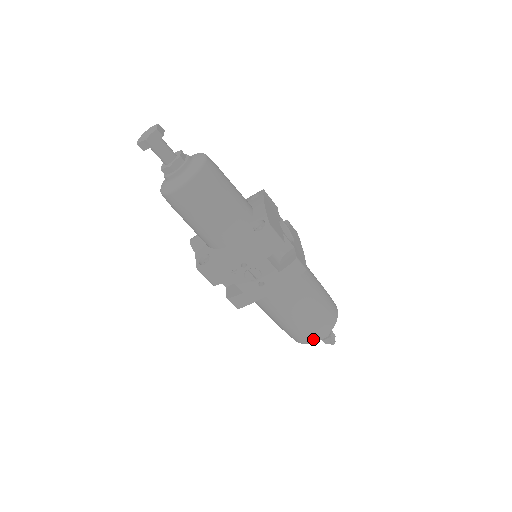
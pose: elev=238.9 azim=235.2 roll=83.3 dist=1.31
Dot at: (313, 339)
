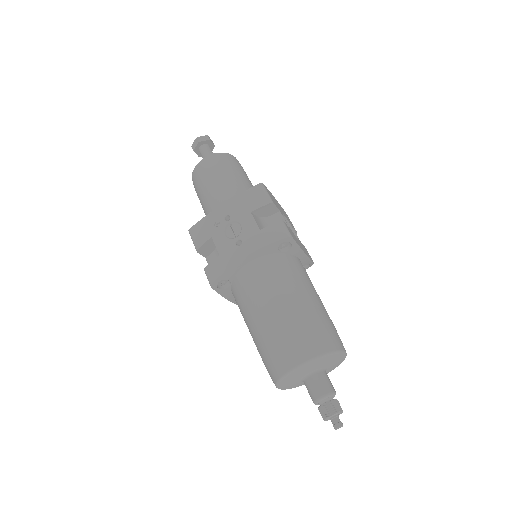
Dot at: (292, 359)
